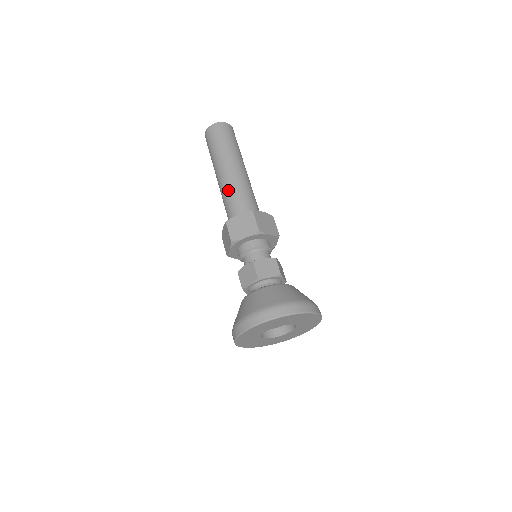
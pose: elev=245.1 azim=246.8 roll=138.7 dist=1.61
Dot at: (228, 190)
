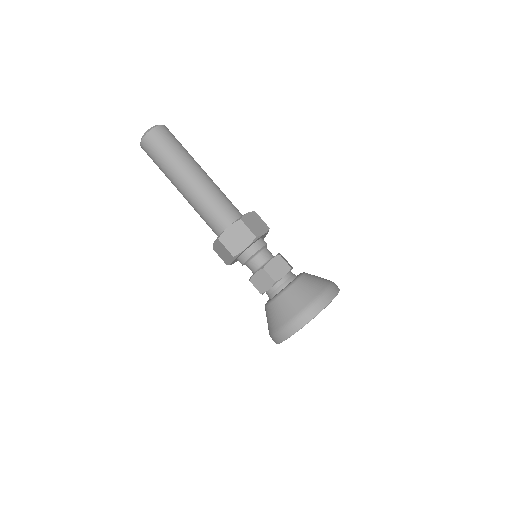
Dot at: occluded
